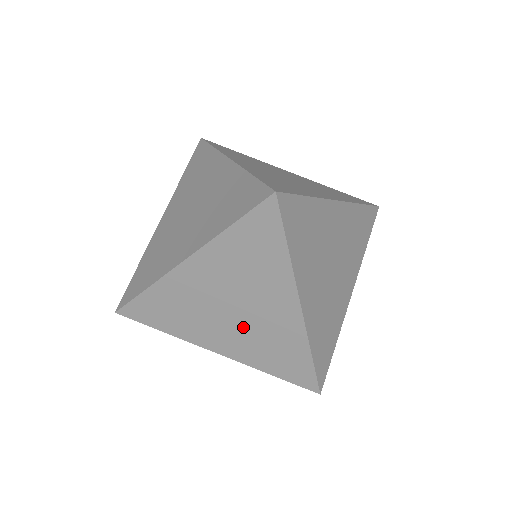
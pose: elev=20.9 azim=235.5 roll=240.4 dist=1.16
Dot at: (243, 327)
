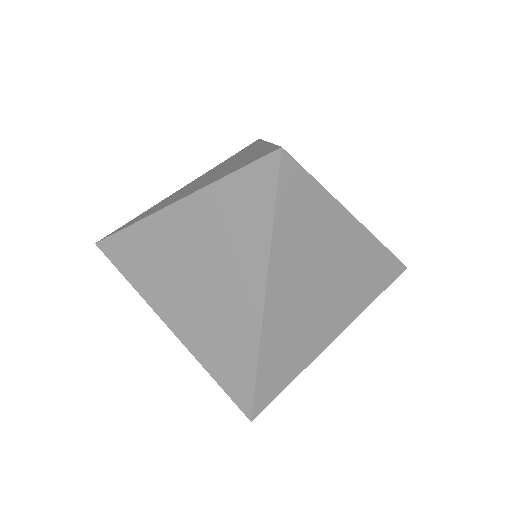
Dot at: occluded
